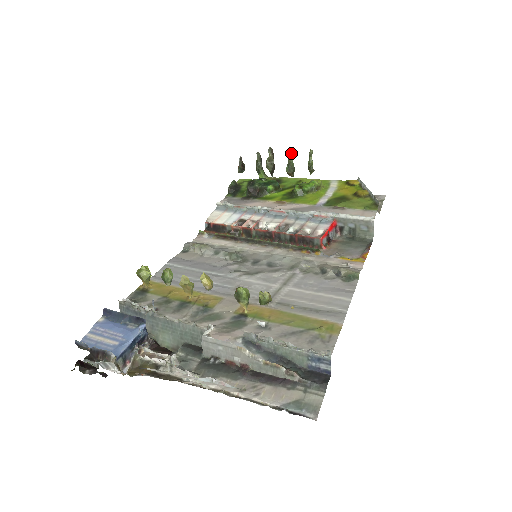
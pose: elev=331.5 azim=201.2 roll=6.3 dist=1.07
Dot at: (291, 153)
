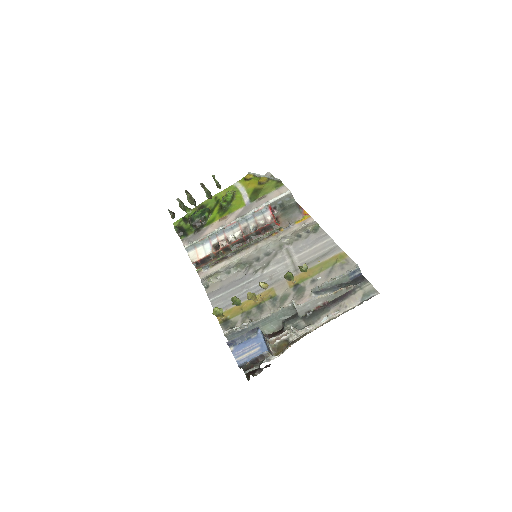
Dot at: (204, 185)
